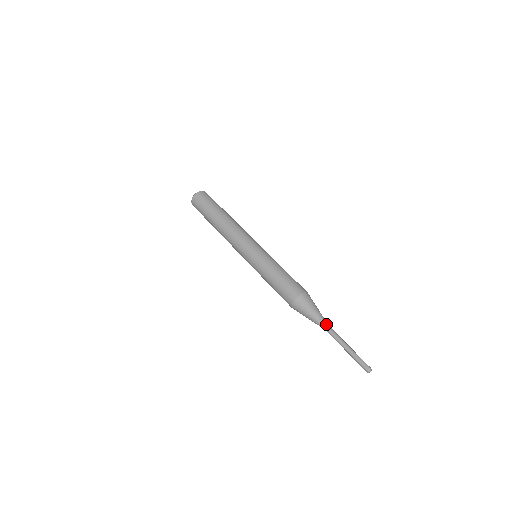
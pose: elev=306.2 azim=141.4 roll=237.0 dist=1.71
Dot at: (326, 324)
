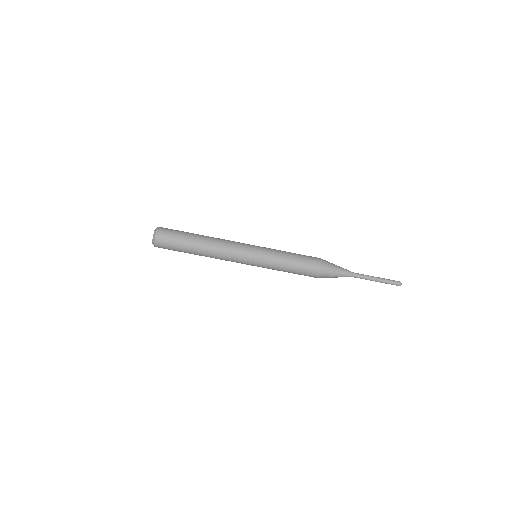
Dot at: (351, 274)
